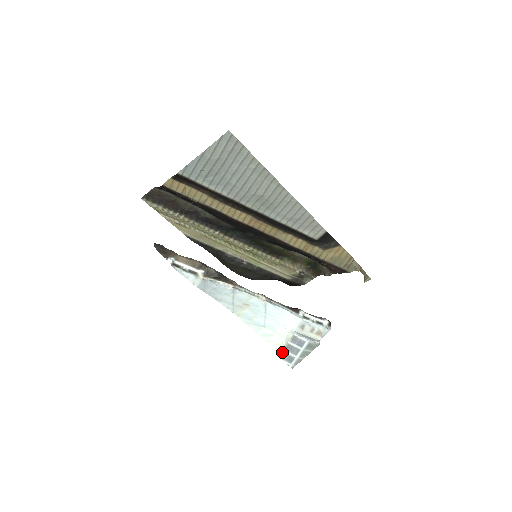
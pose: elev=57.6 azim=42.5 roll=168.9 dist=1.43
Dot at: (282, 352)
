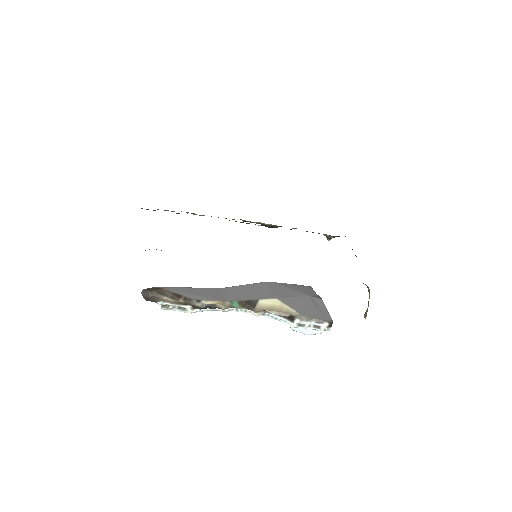
Dot at: occluded
